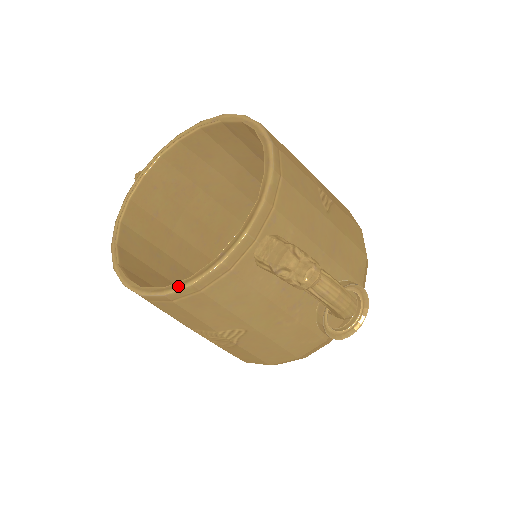
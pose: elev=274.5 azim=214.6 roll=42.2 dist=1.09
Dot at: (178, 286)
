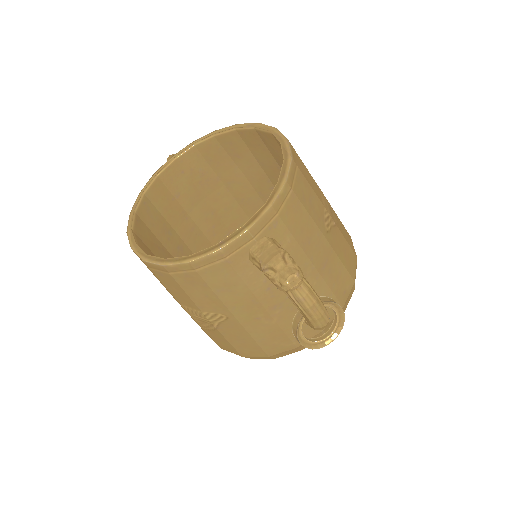
Dot at: (177, 260)
